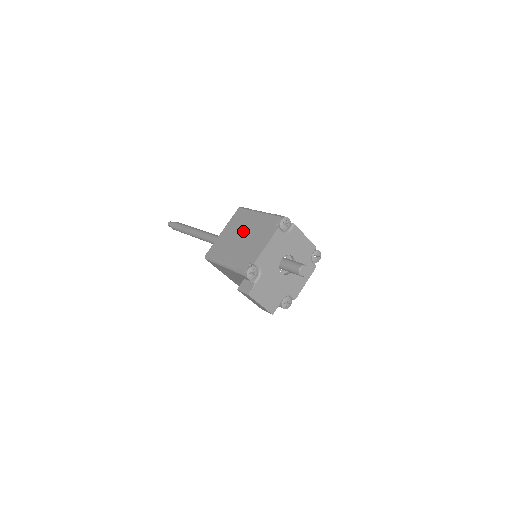
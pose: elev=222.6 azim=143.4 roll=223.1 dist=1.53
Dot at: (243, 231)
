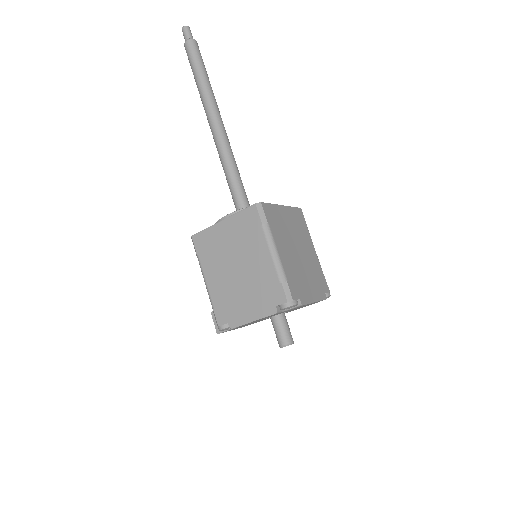
Dot at: (242, 260)
